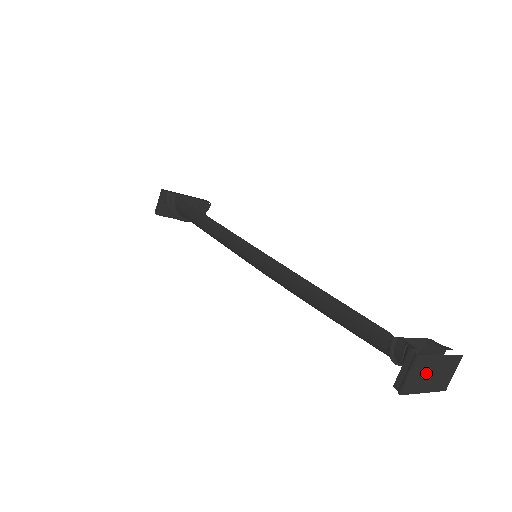
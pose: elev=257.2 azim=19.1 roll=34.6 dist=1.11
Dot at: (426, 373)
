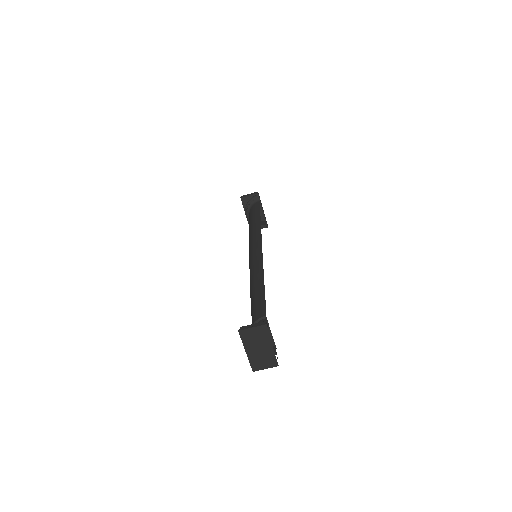
Dot at: (258, 342)
